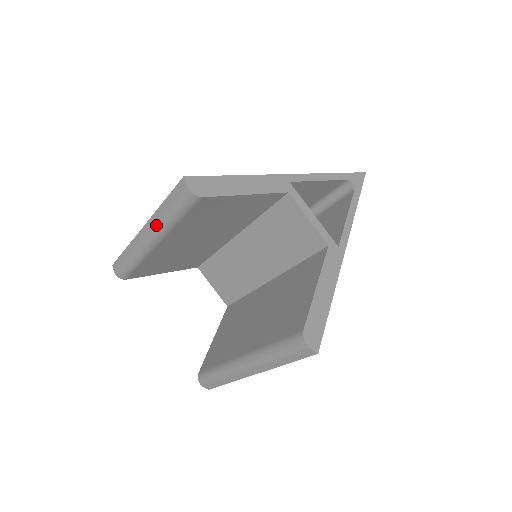
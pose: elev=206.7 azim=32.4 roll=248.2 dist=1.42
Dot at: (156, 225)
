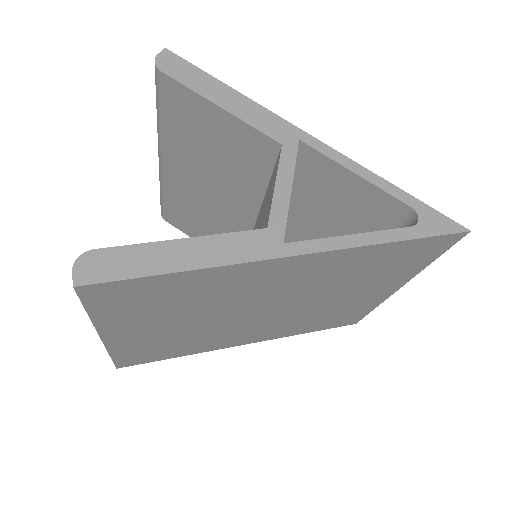
Dot at: occluded
